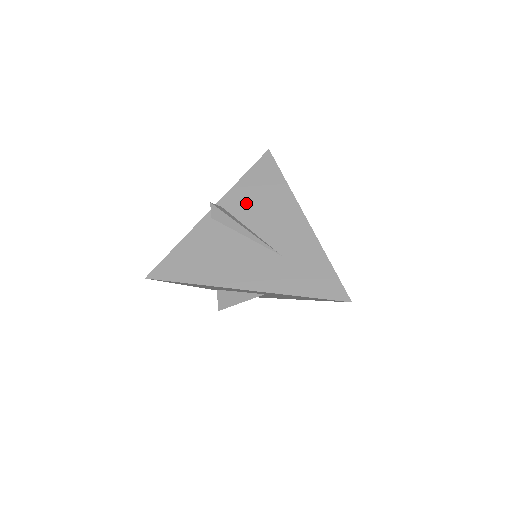
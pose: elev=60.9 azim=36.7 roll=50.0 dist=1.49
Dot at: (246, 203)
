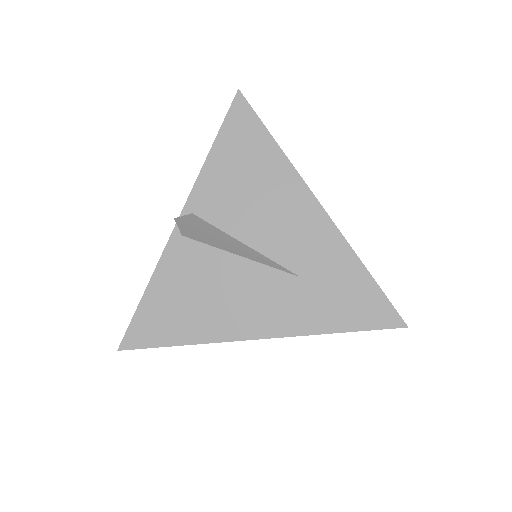
Dot at: (227, 199)
